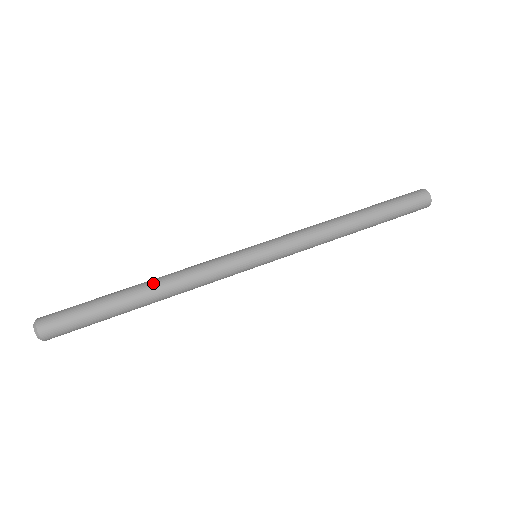
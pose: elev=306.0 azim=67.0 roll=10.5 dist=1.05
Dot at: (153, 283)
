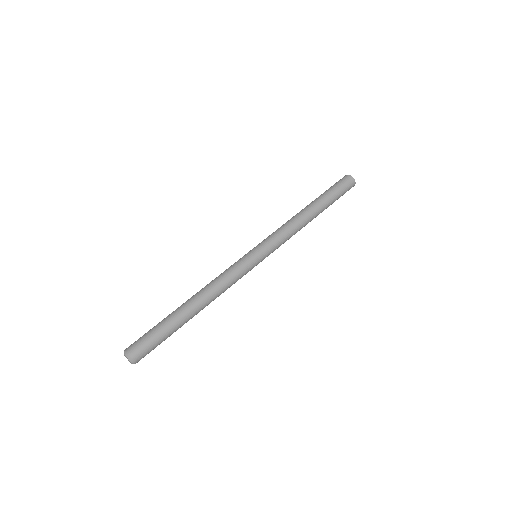
Dot at: (199, 300)
